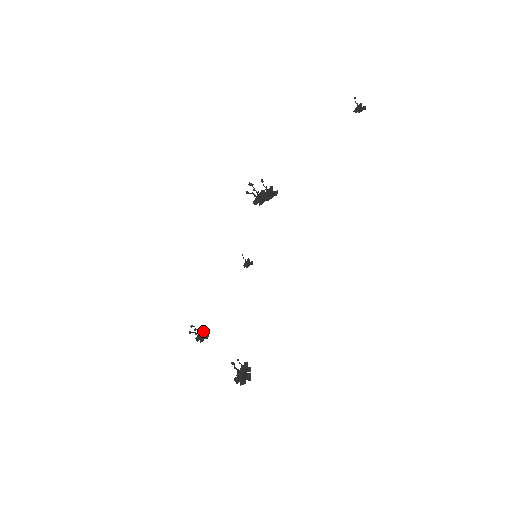
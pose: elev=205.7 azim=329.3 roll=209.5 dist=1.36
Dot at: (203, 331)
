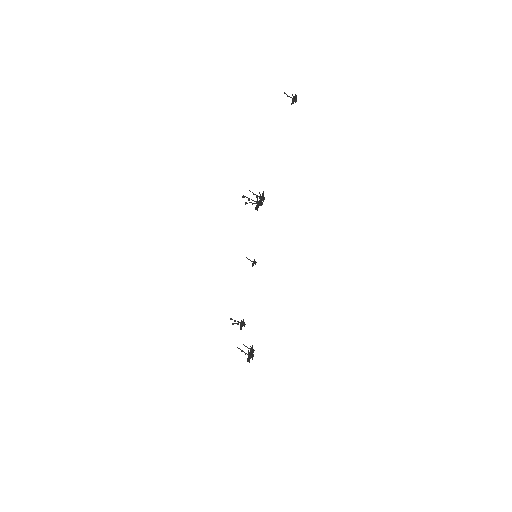
Dot at: (241, 321)
